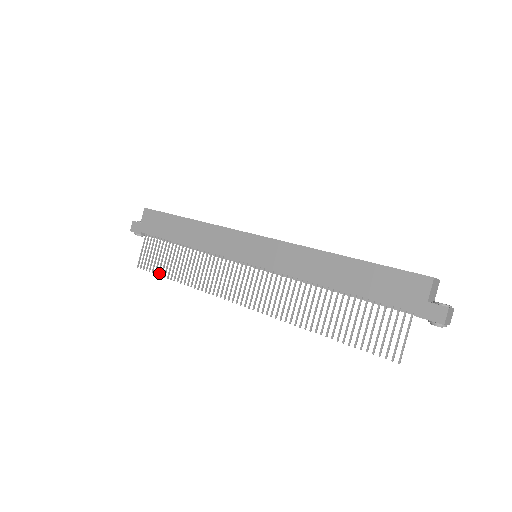
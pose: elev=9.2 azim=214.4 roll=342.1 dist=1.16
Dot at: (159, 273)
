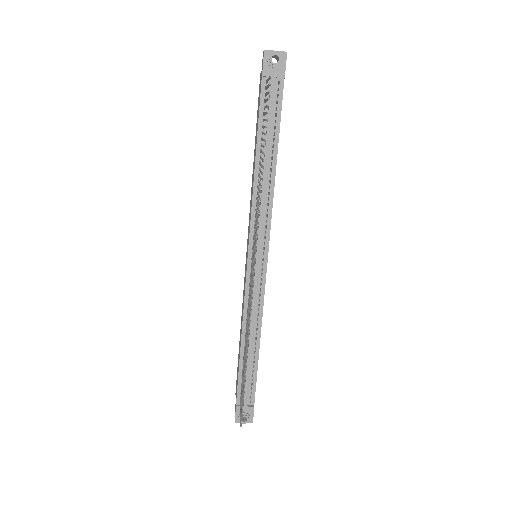
Dot at: (244, 392)
